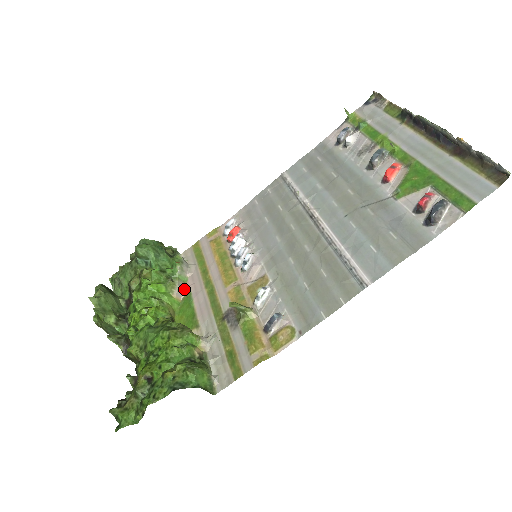
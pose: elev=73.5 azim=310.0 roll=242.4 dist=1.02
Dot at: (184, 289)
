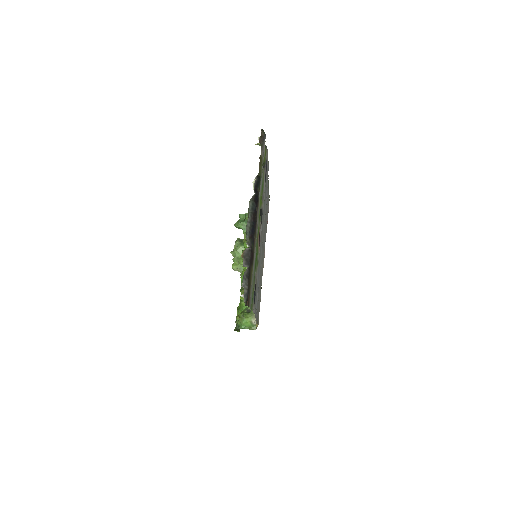
Dot at: occluded
